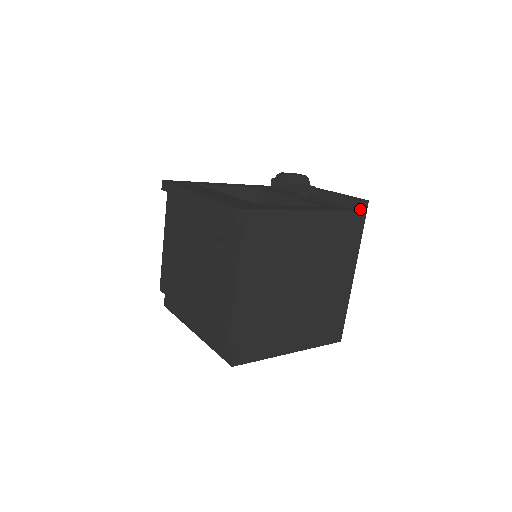
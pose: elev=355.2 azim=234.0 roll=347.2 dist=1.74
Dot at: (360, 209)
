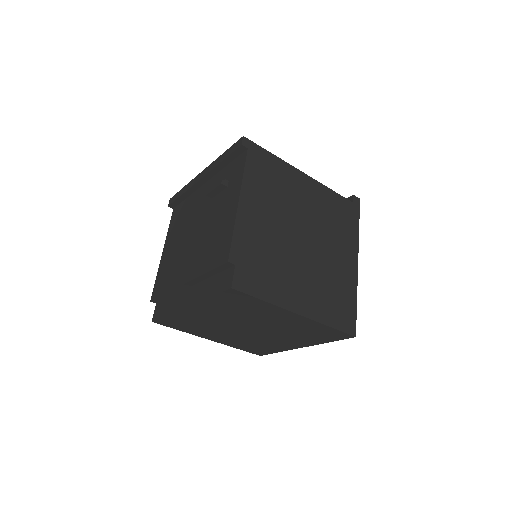
Dot at: (353, 202)
